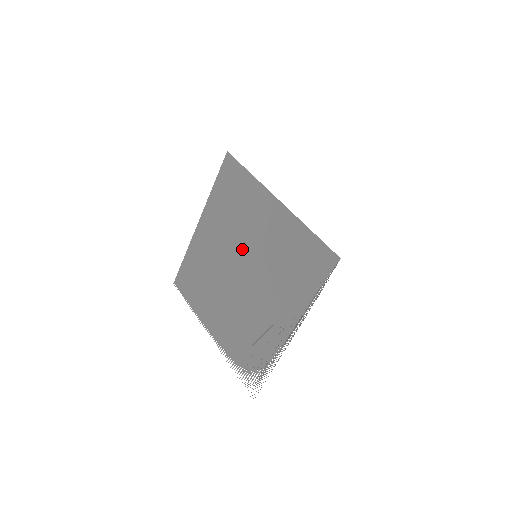
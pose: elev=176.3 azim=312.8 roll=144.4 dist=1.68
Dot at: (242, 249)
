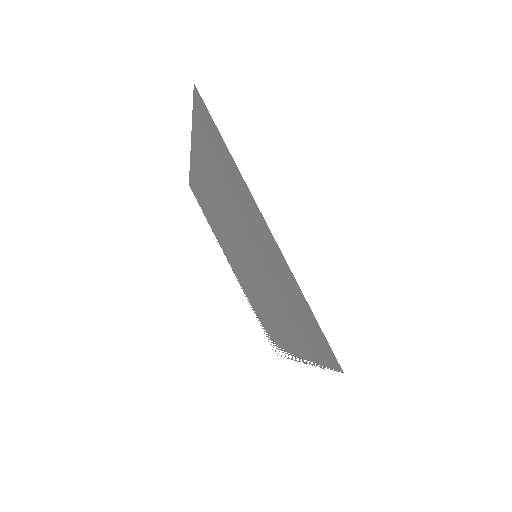
Dot at: (241, 232)
